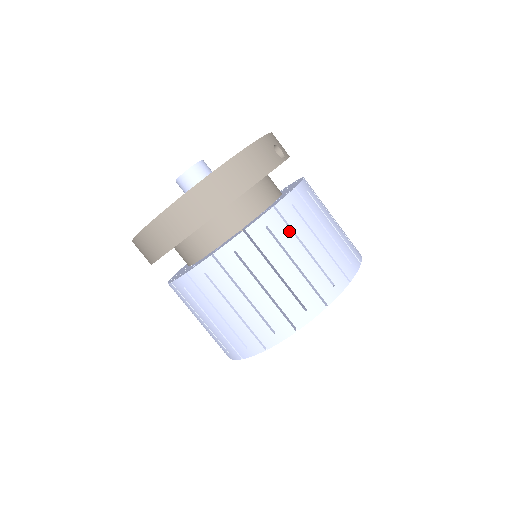
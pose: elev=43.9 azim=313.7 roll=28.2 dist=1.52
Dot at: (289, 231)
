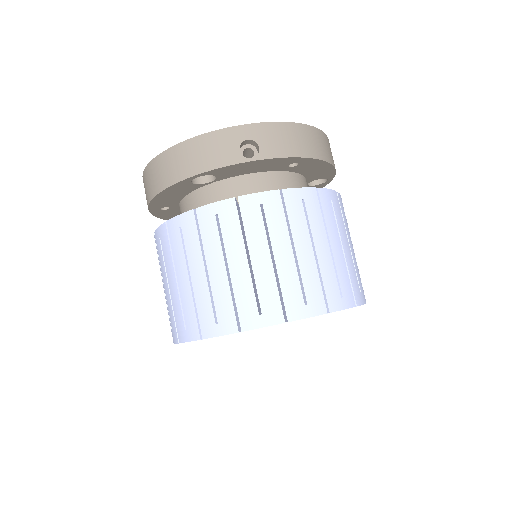
Dot at: (198, 241)
